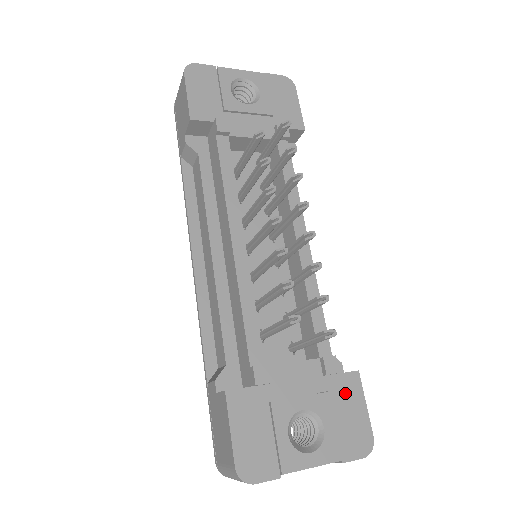
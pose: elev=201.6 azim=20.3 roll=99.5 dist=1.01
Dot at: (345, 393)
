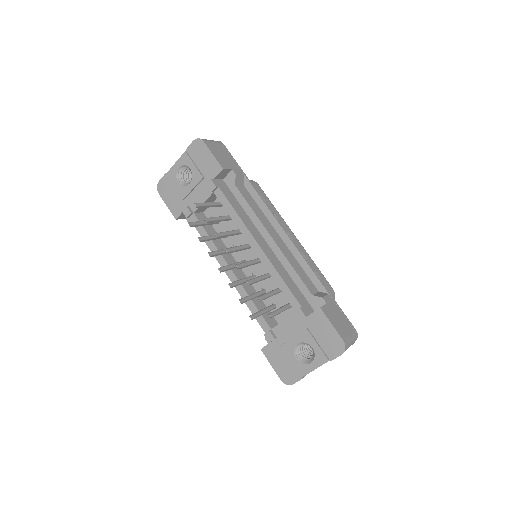
Dot at: (317, 324)
